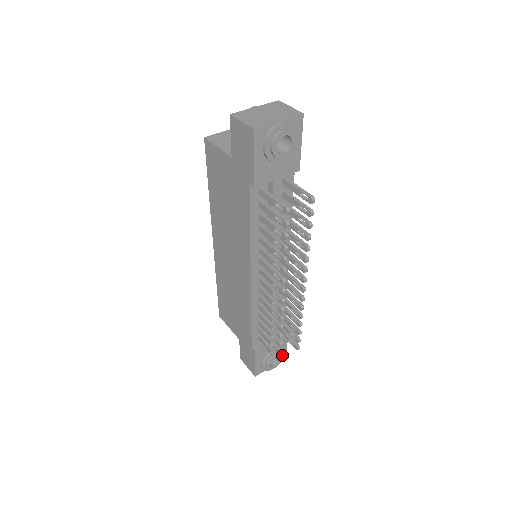
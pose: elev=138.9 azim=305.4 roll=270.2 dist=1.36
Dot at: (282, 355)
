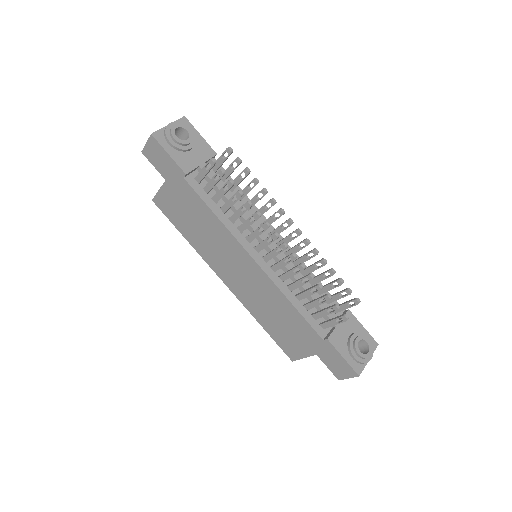
Dot at: (367, 339)
